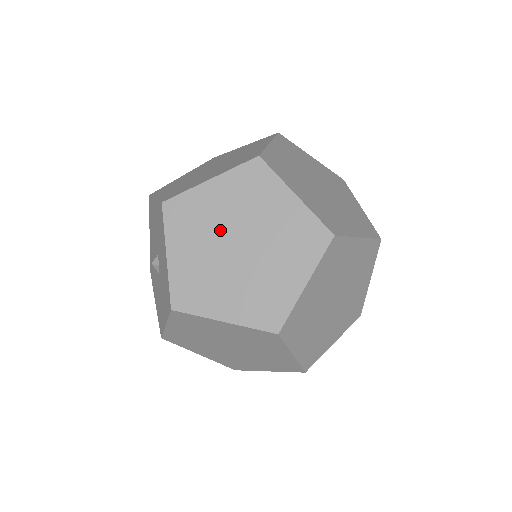
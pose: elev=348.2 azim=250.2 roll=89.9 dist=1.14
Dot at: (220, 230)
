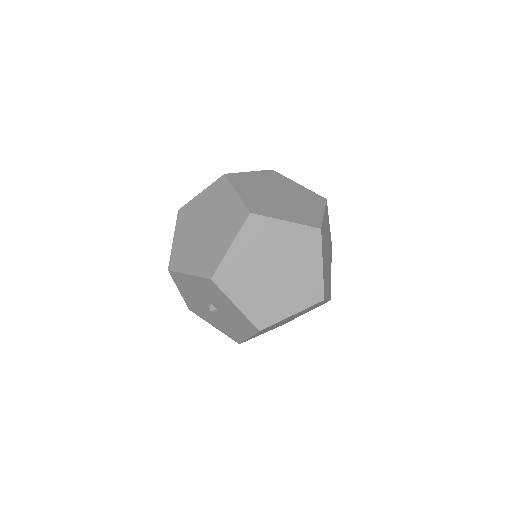
Dot at: (257, 270)
